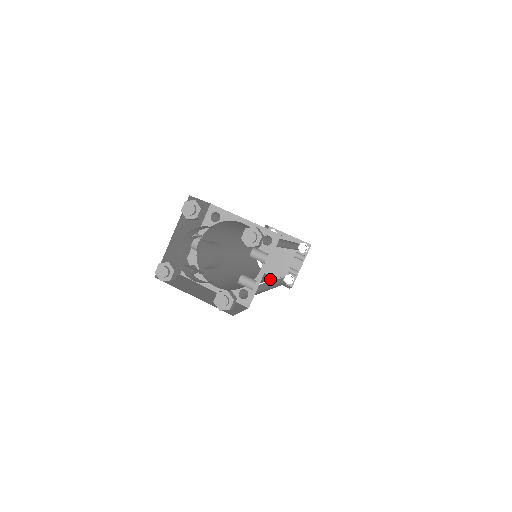
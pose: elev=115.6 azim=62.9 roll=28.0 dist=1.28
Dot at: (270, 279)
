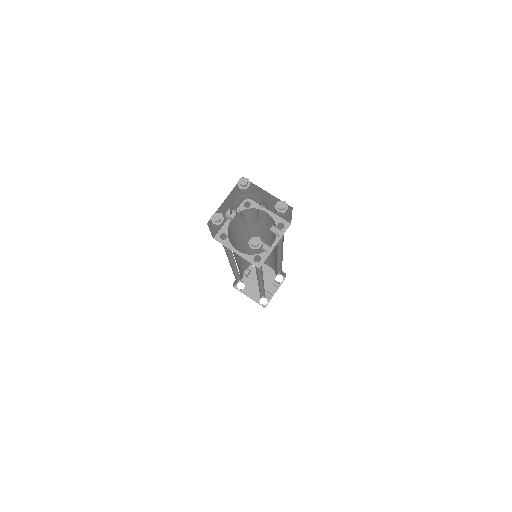
Dot at: occluded
